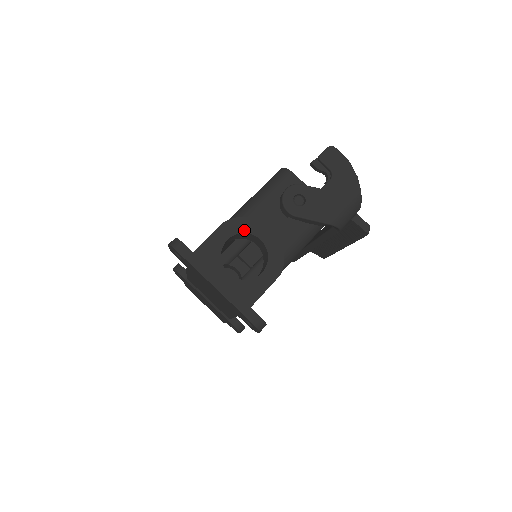
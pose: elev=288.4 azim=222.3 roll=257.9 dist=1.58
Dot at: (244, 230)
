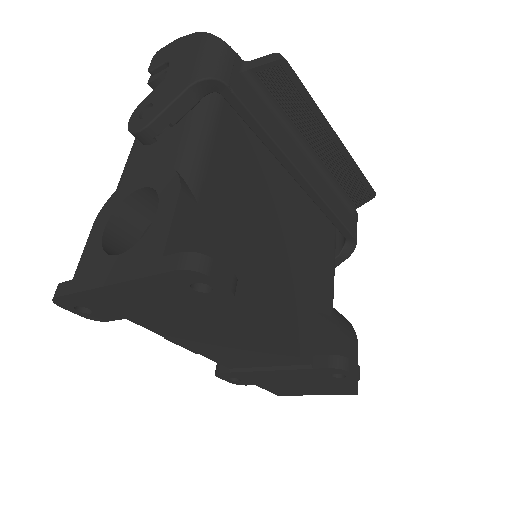
Dot at: (118, 202)
